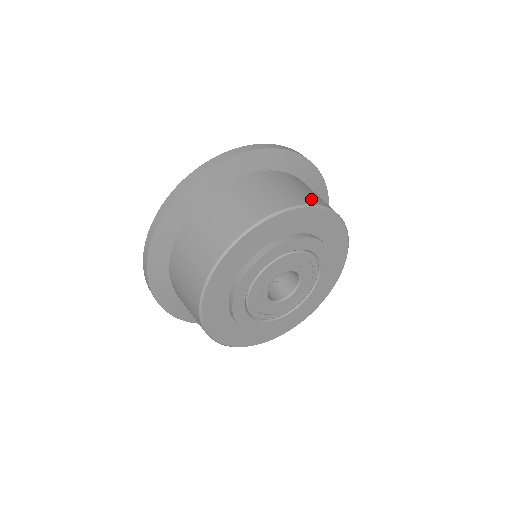
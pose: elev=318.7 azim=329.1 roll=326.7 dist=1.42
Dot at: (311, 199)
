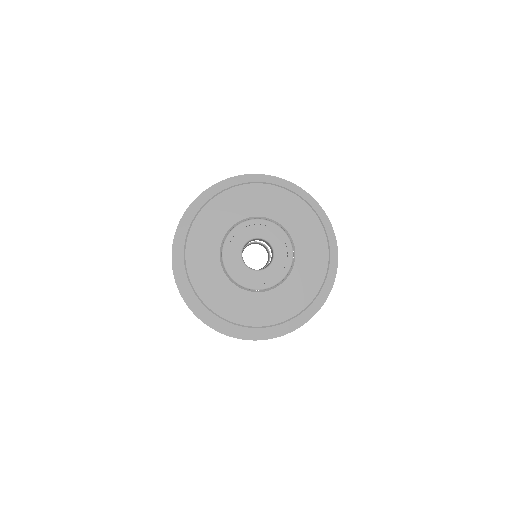
Dot at: occluded
